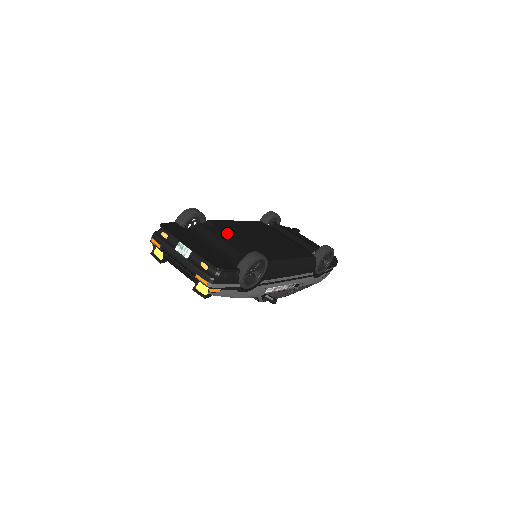
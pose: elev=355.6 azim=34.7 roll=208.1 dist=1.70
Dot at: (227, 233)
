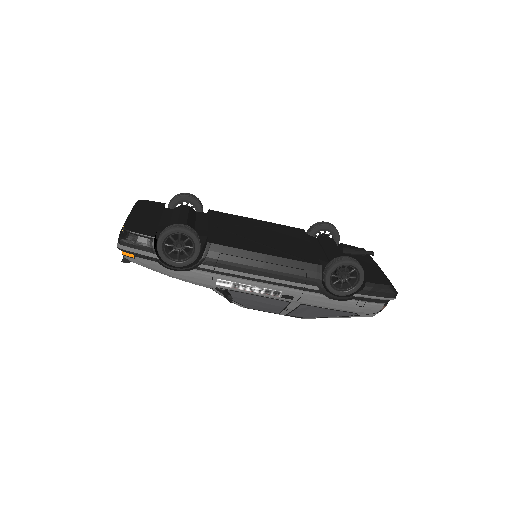
Dot at: (209, 219)
